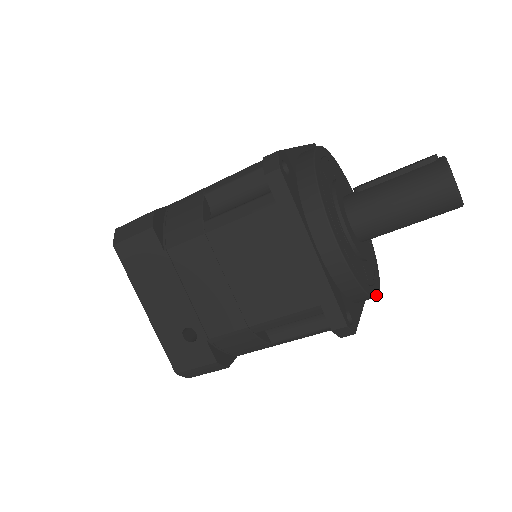
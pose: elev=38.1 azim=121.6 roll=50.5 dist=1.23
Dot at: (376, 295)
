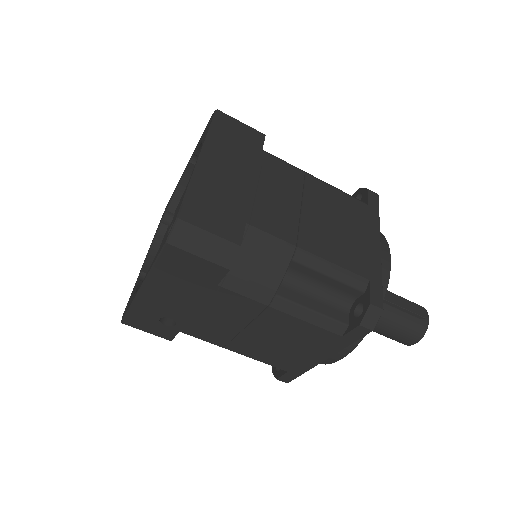
Dot at: occluded
